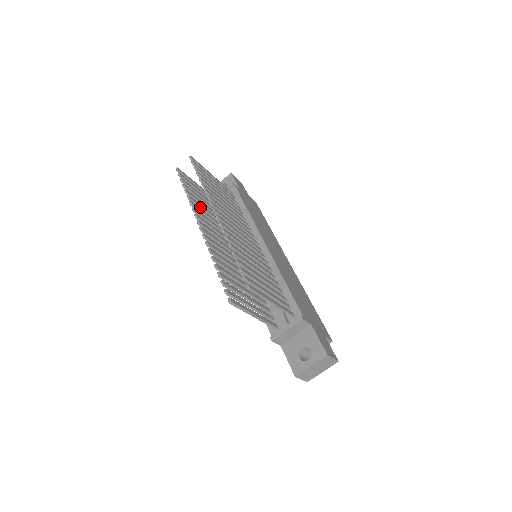
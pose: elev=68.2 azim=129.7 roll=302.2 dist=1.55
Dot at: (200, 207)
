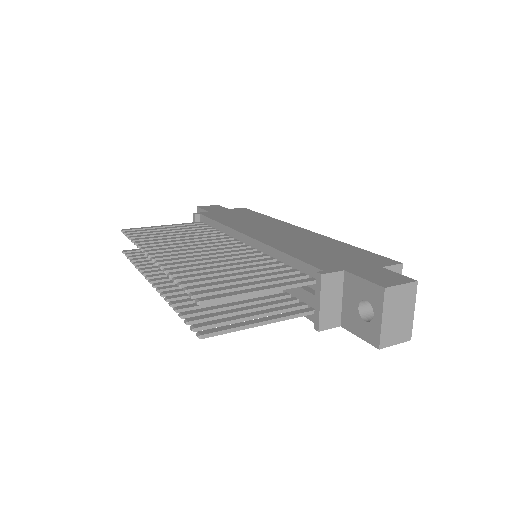
Dot at: occluded
